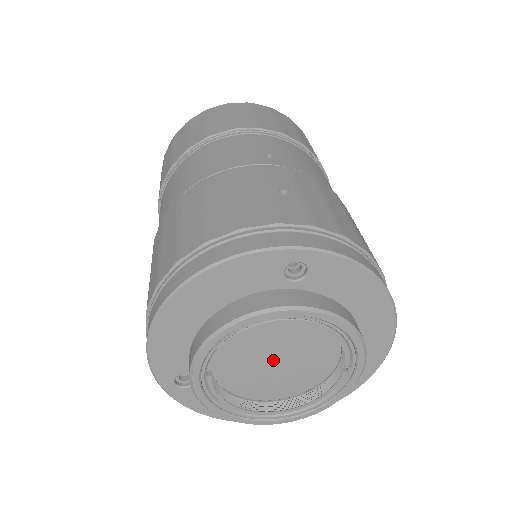
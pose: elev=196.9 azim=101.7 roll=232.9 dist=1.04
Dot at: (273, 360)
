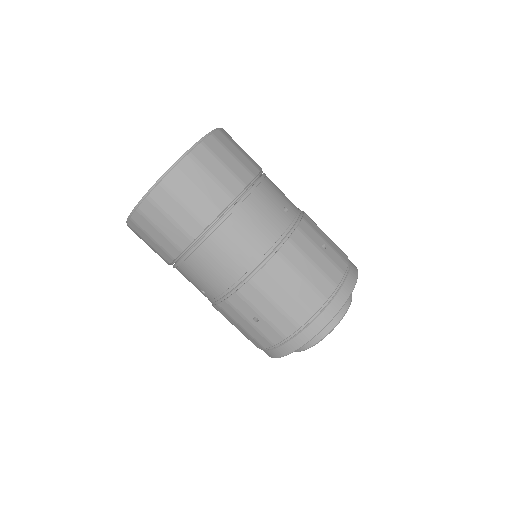
Dot at: occluded
